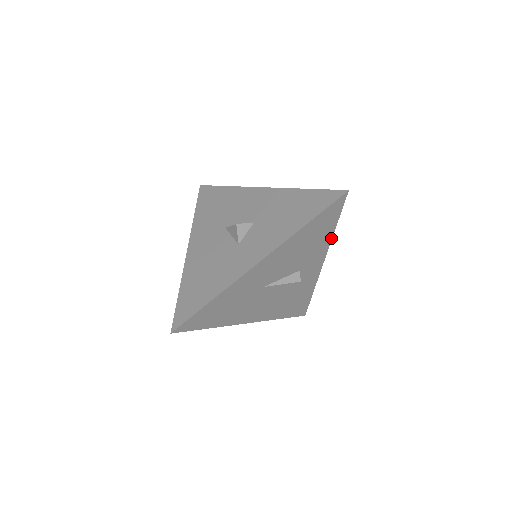
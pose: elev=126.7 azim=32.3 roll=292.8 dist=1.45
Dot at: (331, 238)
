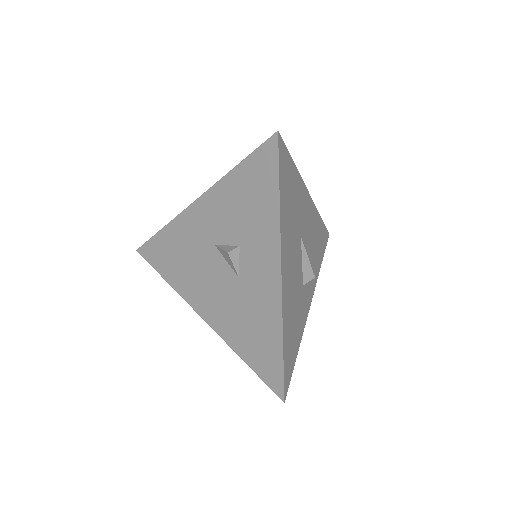
Dot at: (318, 274)
